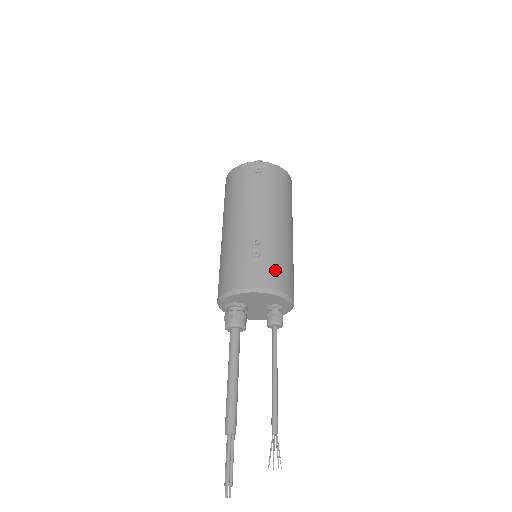
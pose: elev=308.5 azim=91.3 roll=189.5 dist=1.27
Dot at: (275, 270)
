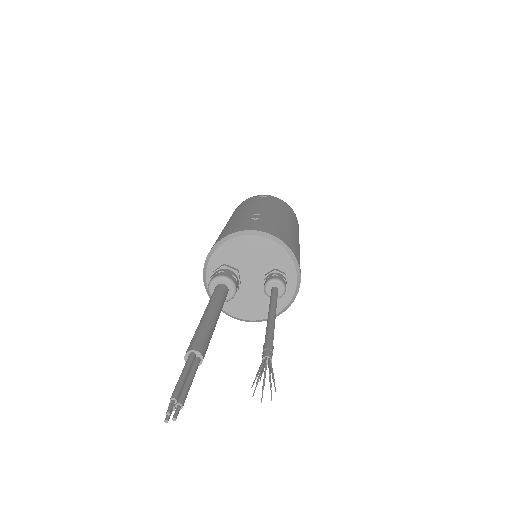
Dot at: (276, 229)
